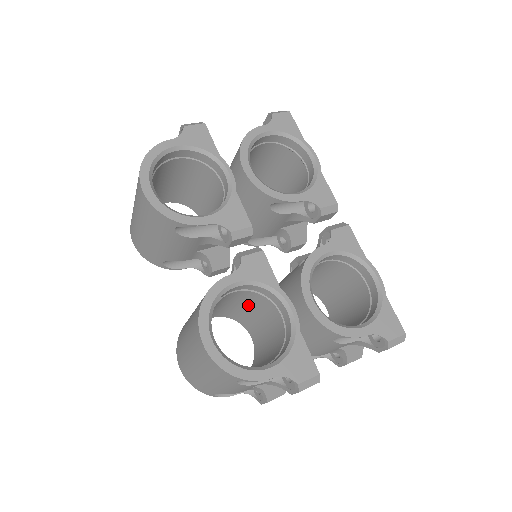
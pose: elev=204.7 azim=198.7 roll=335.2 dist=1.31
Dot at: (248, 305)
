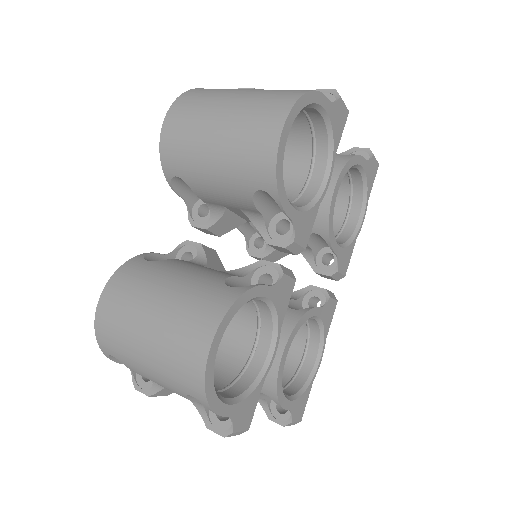
Dot at: occluded
